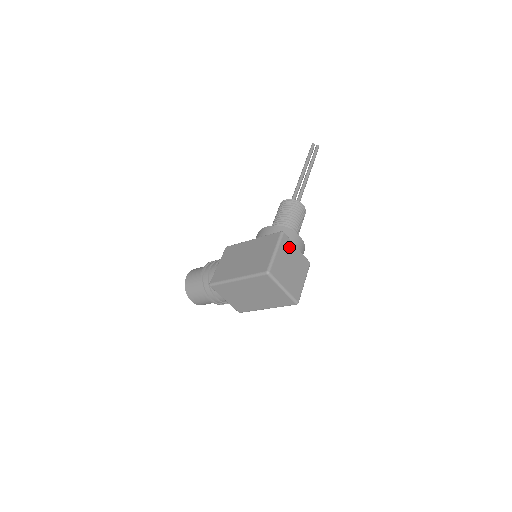
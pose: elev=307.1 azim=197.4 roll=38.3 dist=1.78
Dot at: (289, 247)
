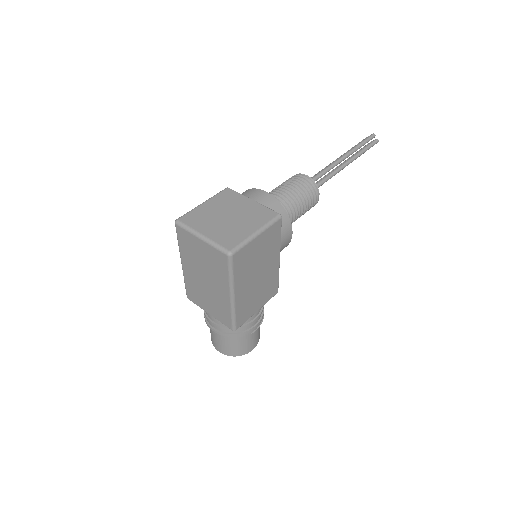
Dot at: (233, 199)
